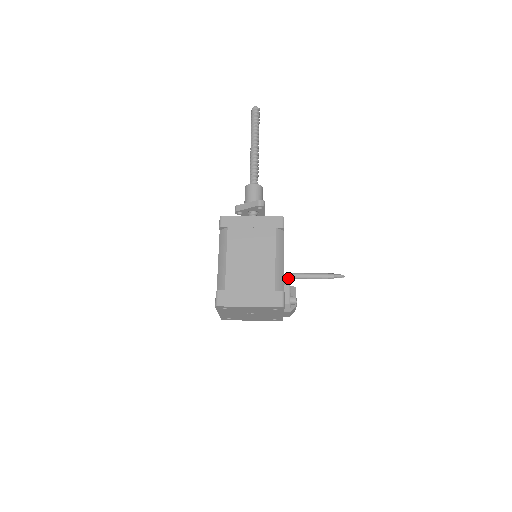
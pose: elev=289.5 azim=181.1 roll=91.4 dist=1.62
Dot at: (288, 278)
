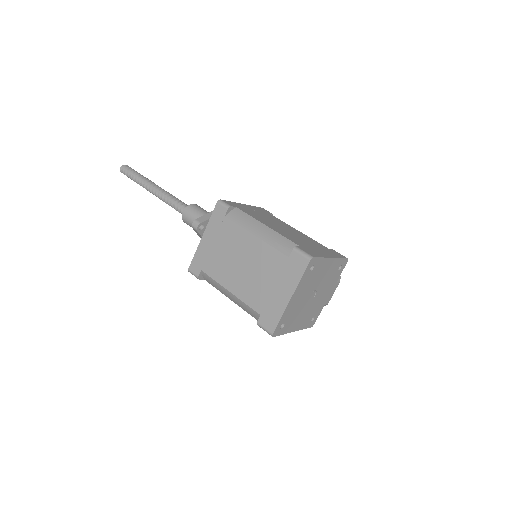
Dot at: occluded
